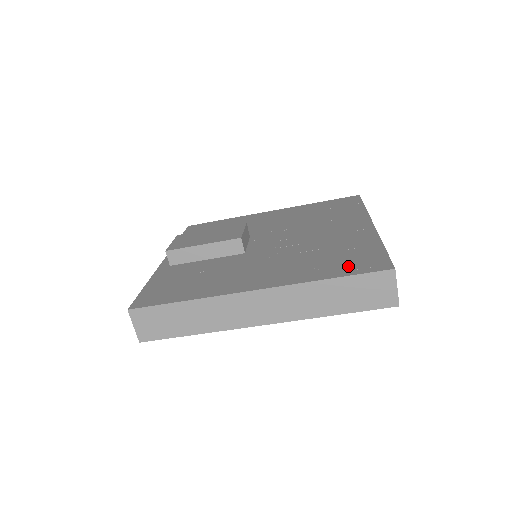
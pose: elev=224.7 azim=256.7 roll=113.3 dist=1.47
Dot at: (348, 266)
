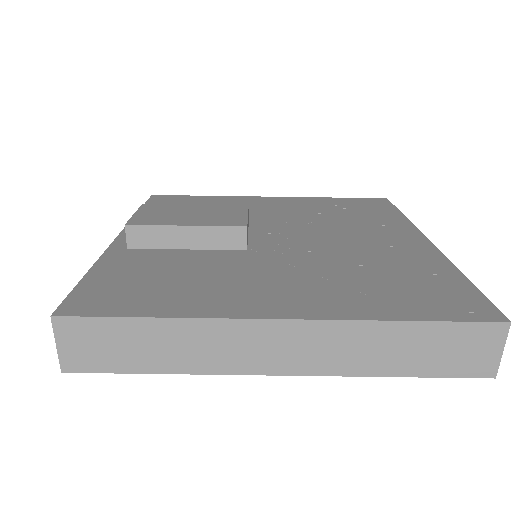
Dot at: (428, 303)
